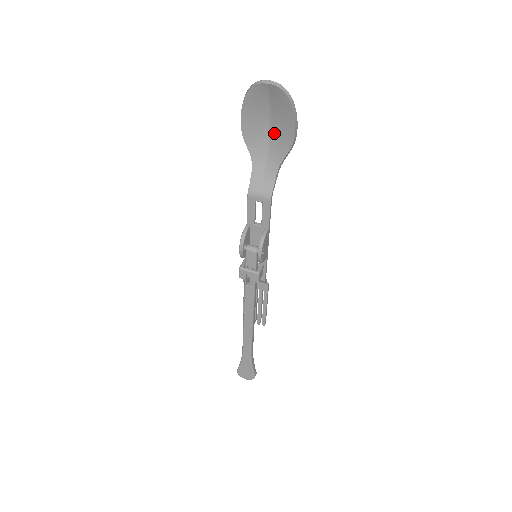
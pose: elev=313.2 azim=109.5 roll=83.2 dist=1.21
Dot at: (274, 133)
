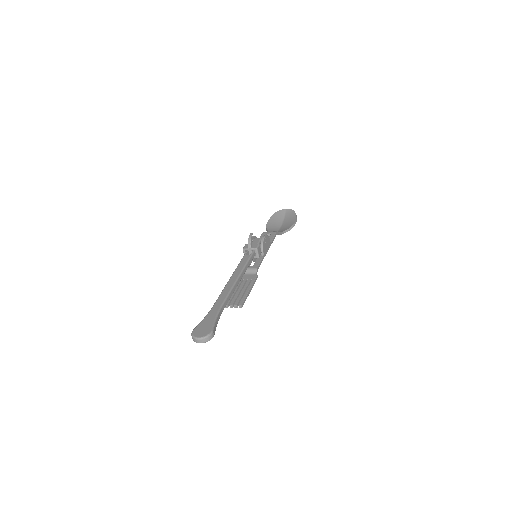
Dot at: (283, 226)
